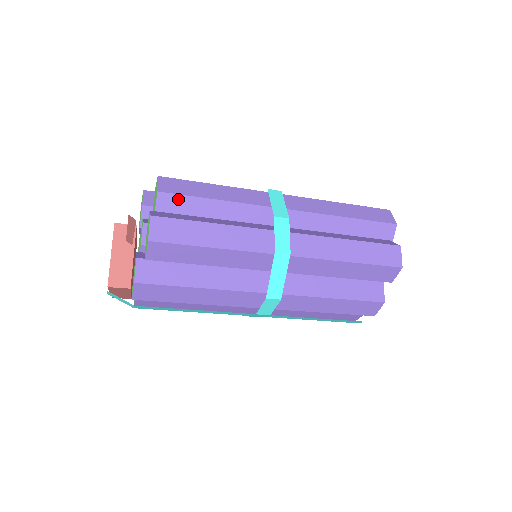
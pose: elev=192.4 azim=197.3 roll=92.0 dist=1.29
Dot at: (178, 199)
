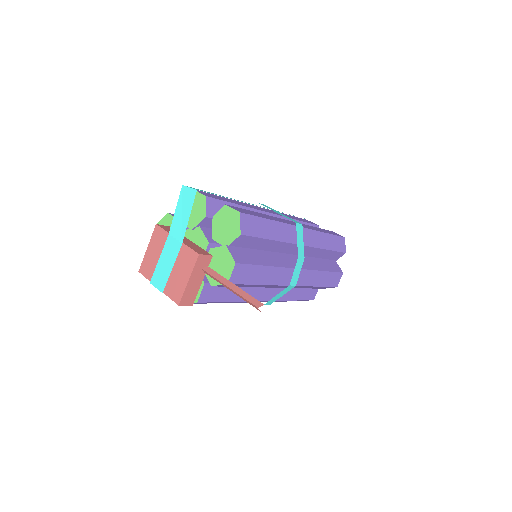
Dot at: (249, 239)
